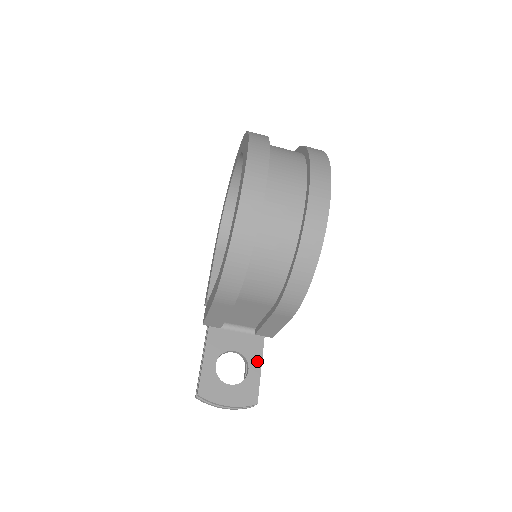
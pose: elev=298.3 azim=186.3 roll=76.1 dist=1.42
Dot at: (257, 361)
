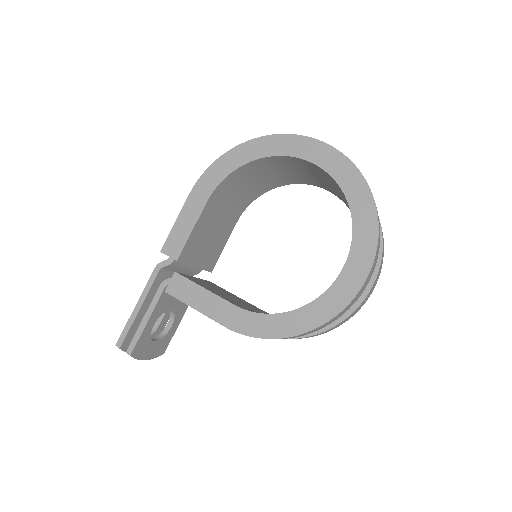
Dot at: (180, 317)
